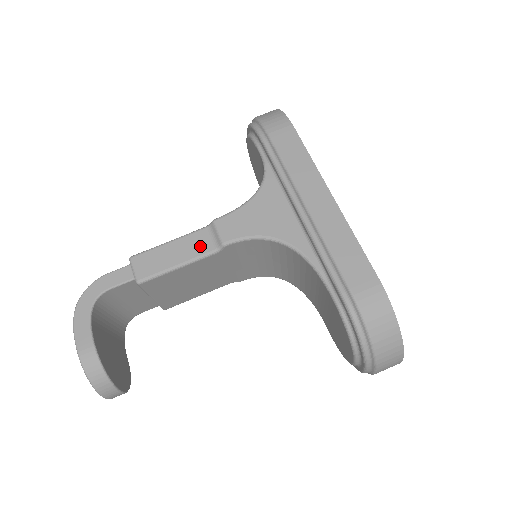
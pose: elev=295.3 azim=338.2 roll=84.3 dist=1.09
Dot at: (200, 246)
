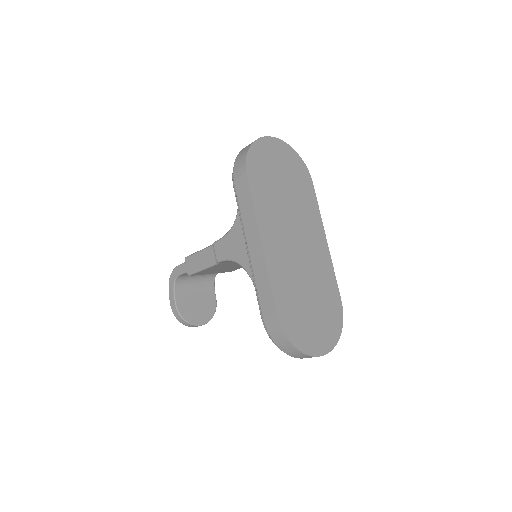
Dot at: (210, 258)
